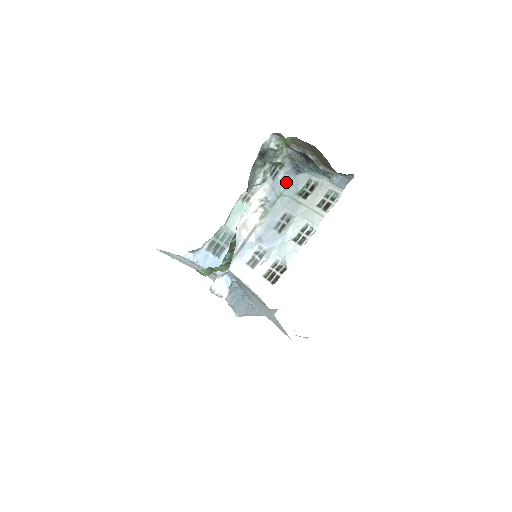
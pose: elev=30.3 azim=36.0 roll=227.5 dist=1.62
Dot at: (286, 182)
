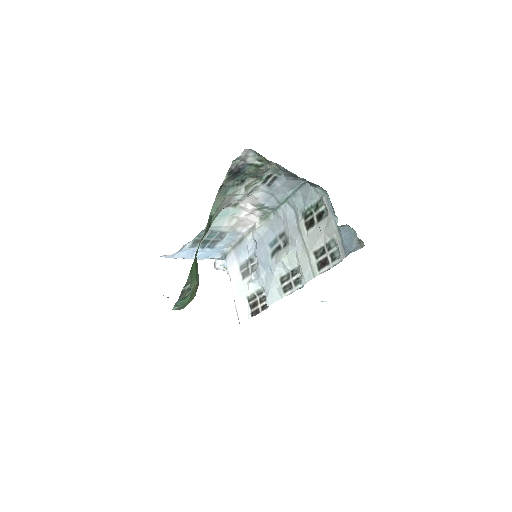
Dot at: (293, 187)
